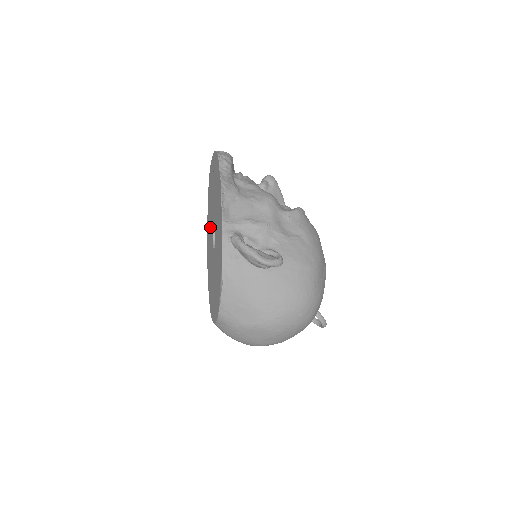
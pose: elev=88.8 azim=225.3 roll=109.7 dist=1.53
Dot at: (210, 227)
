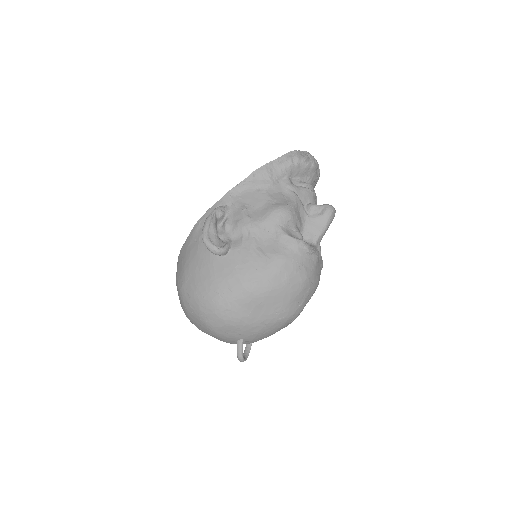
Dot at: occluded
